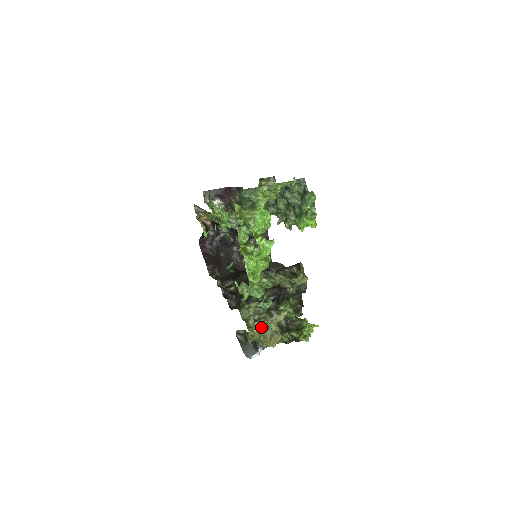
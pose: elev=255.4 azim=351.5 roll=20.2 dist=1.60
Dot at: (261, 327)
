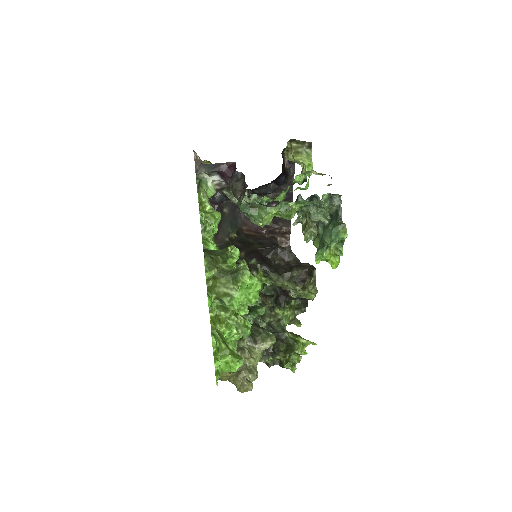
Dot at: (231, 374)
